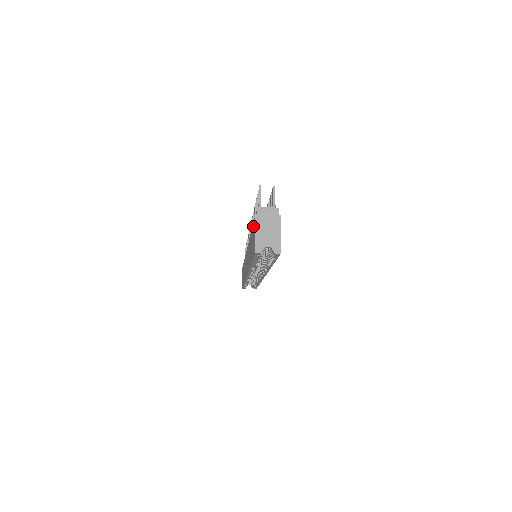
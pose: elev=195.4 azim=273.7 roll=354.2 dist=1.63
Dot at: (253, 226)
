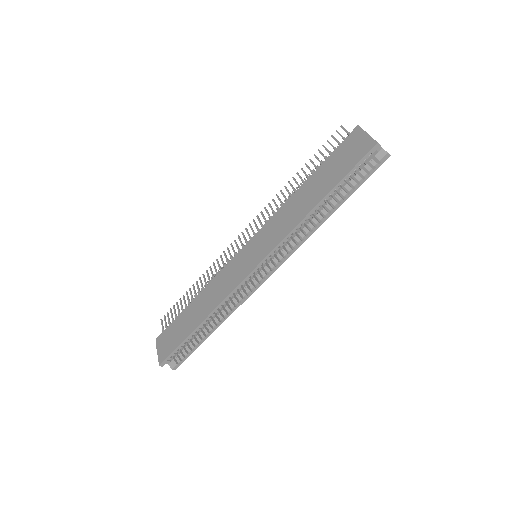
Dot at: (340, 150)
